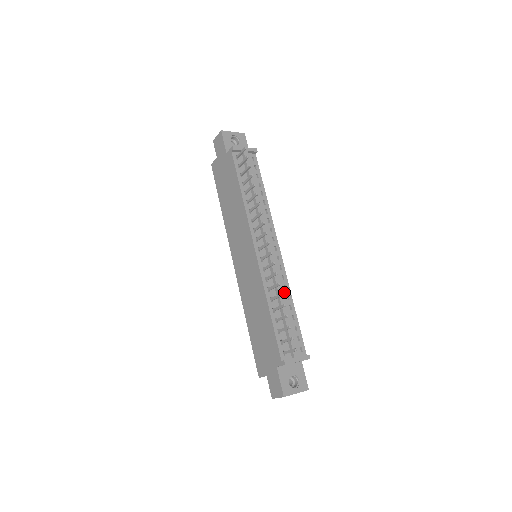
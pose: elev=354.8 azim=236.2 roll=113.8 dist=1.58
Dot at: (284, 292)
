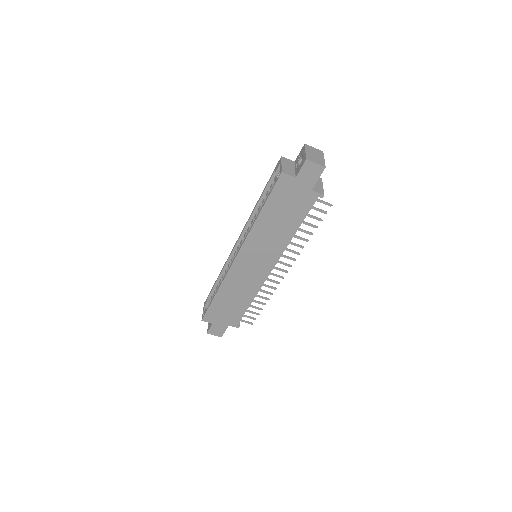
Dot at: occluded
